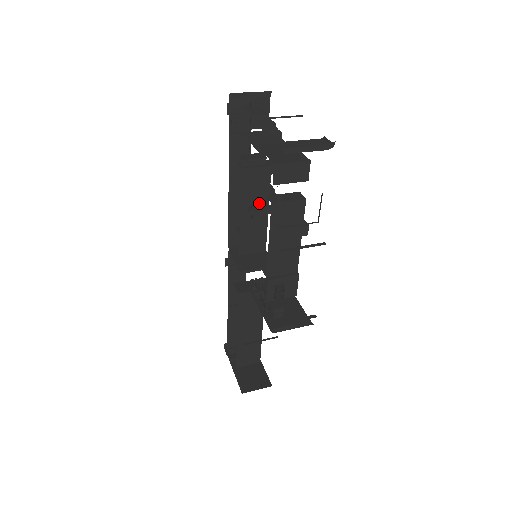
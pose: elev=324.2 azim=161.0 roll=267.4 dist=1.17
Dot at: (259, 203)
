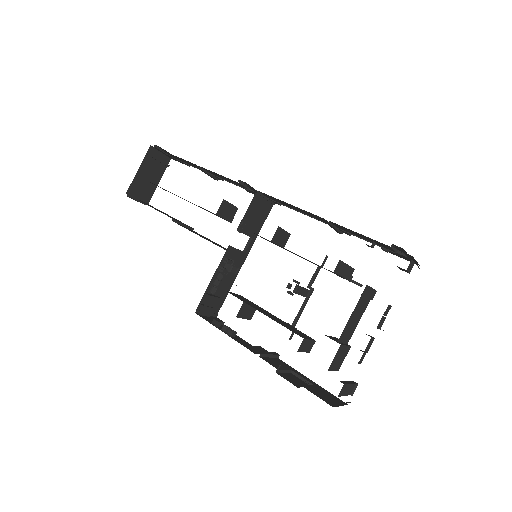
Dot at: occluded
